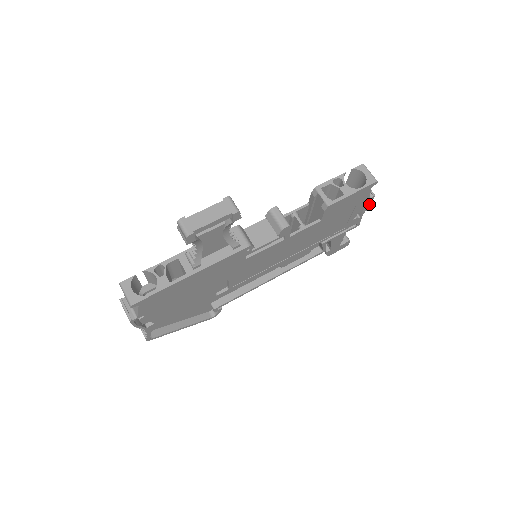
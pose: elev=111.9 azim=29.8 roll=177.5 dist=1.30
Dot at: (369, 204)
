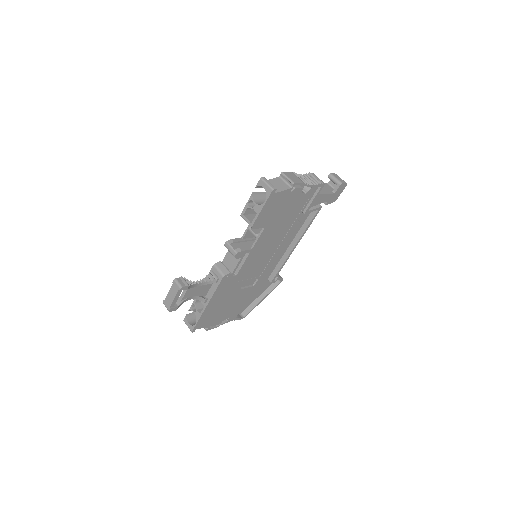
Dot at: (301, 184)
